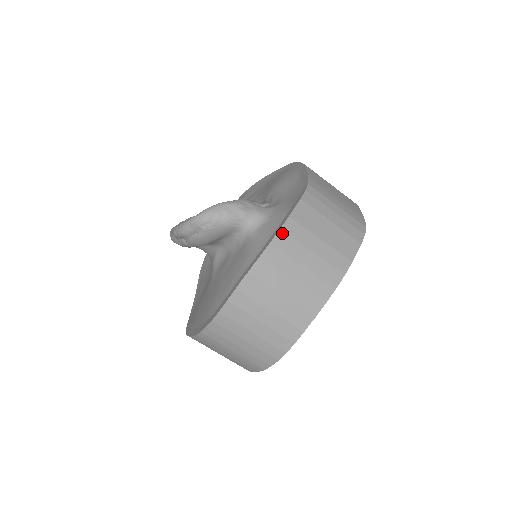
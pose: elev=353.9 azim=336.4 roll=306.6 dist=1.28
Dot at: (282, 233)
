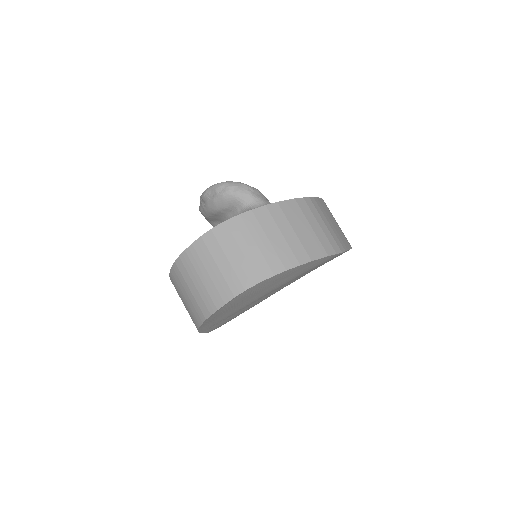
Dot at: (265, 209)
